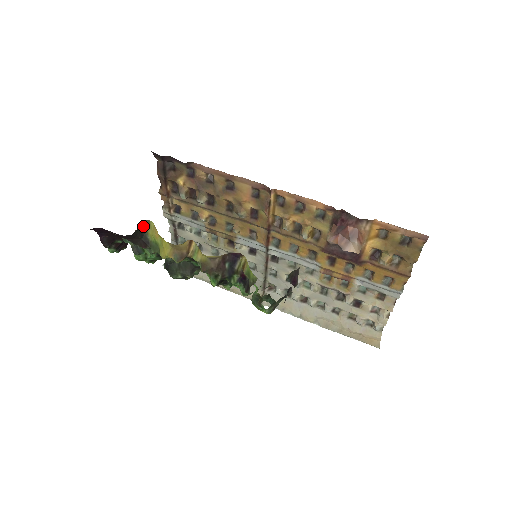
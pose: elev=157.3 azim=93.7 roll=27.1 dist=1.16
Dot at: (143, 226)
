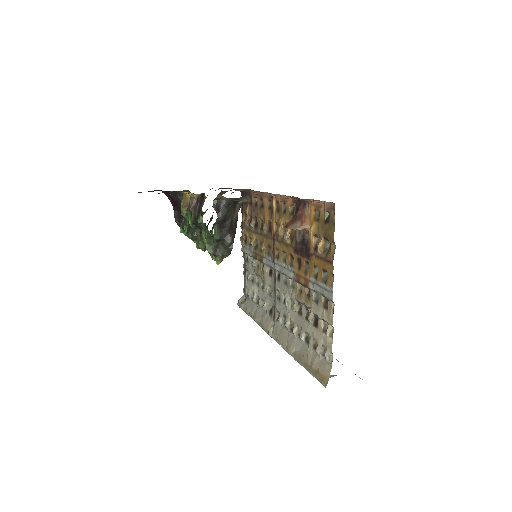
Dot at: occluded
